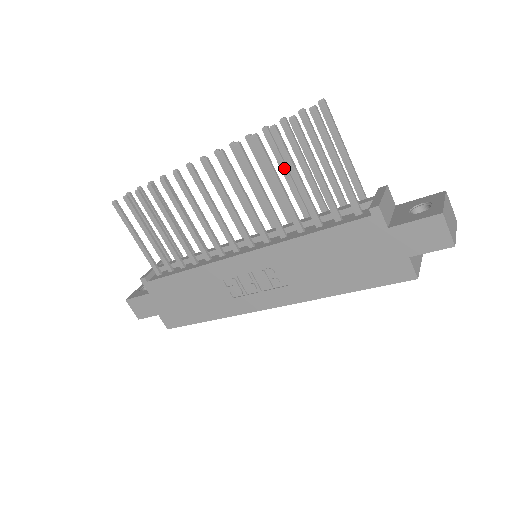
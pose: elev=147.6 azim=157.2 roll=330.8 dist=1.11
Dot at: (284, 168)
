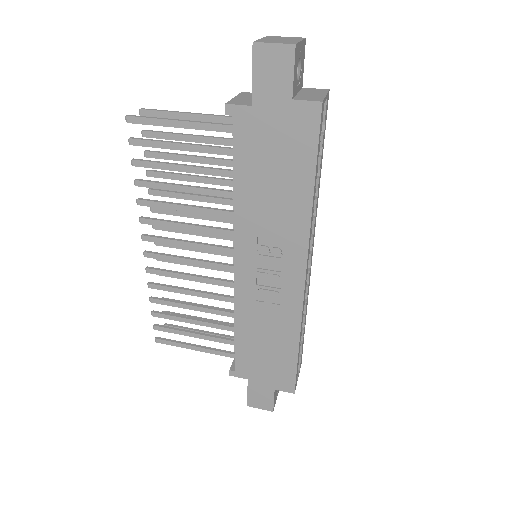
Dot at: (186, 178)
